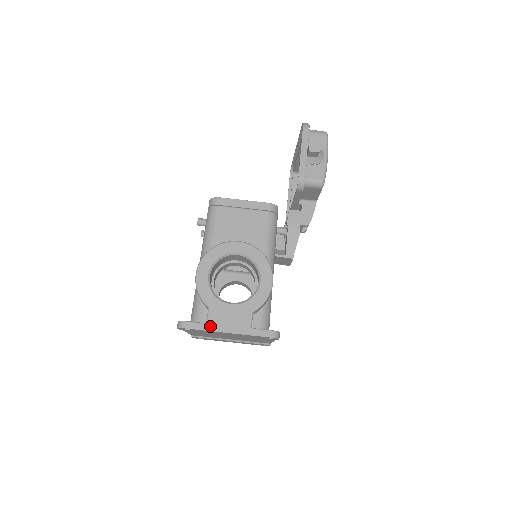
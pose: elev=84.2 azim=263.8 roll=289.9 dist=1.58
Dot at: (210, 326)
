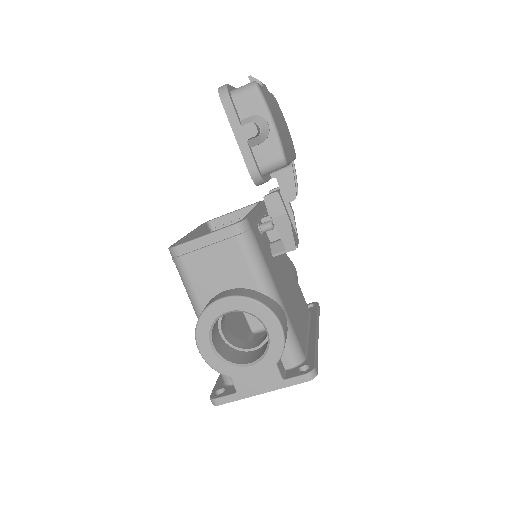
Dot at: (241, 394)
